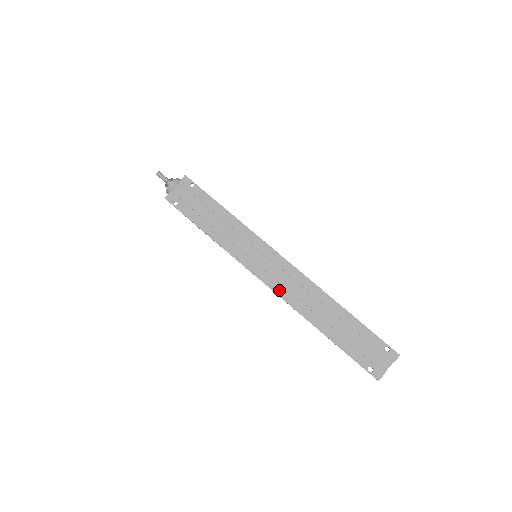
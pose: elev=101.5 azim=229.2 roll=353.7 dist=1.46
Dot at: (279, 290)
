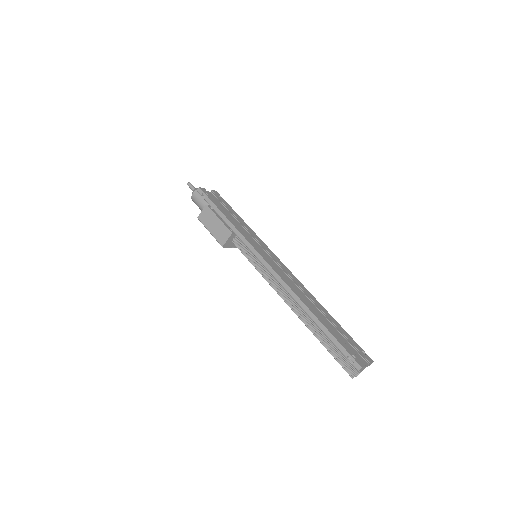
Dot at: (279, 273)
